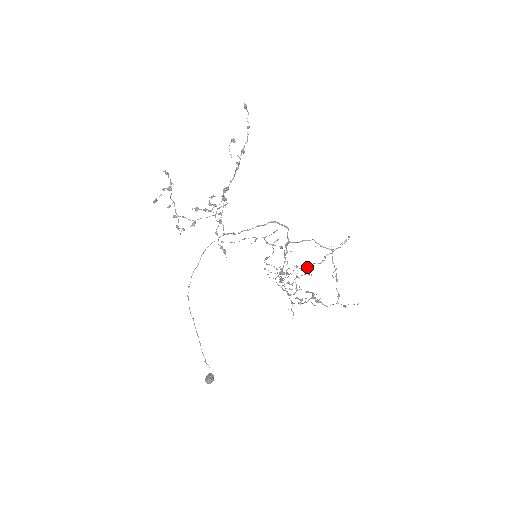
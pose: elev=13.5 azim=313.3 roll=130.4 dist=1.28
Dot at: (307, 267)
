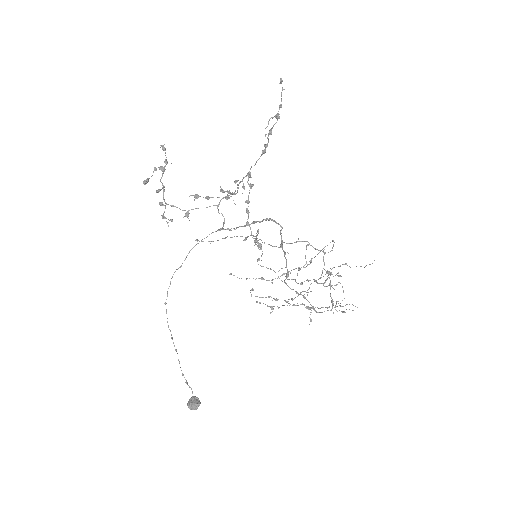
Dot at: occluded
